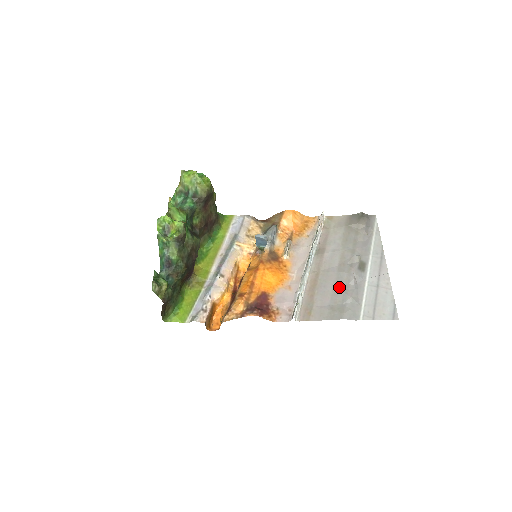
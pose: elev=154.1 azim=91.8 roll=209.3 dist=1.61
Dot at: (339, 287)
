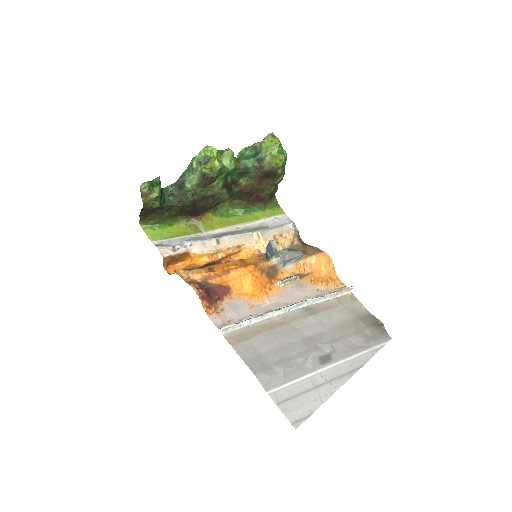
Dot at: (286, 351)
